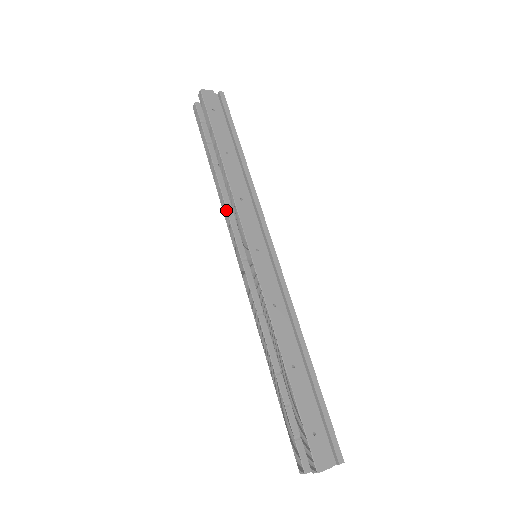
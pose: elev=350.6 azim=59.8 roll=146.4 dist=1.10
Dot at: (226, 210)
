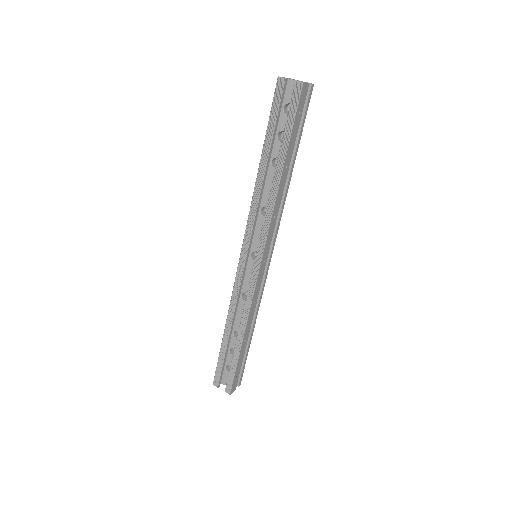
Dot at: (255, 212)
